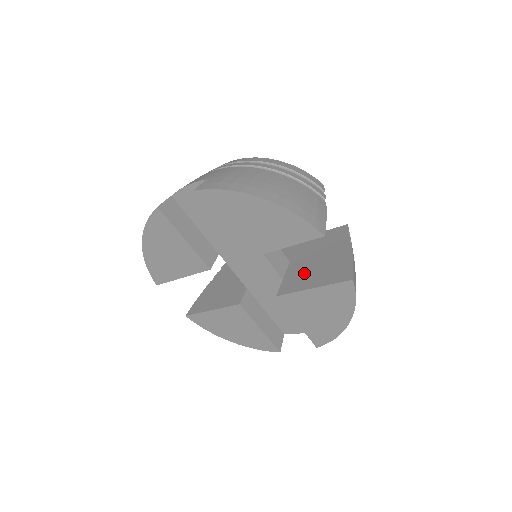
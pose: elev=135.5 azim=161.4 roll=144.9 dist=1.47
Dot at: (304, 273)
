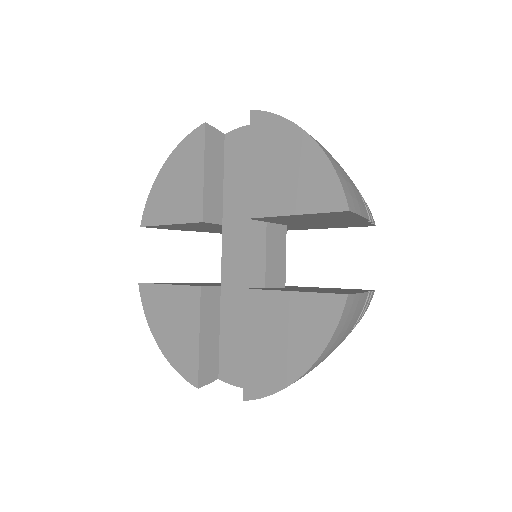
Dot at: (294, 289)
